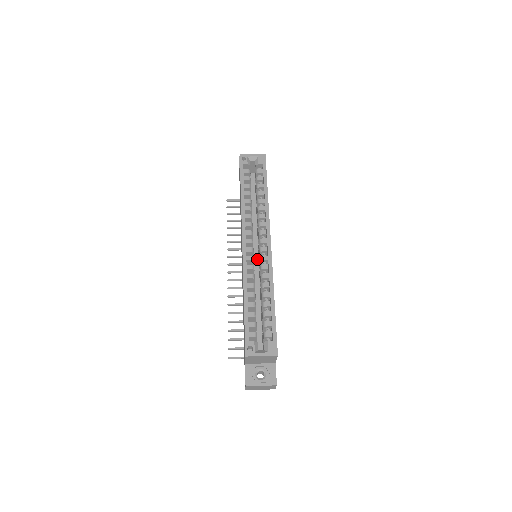
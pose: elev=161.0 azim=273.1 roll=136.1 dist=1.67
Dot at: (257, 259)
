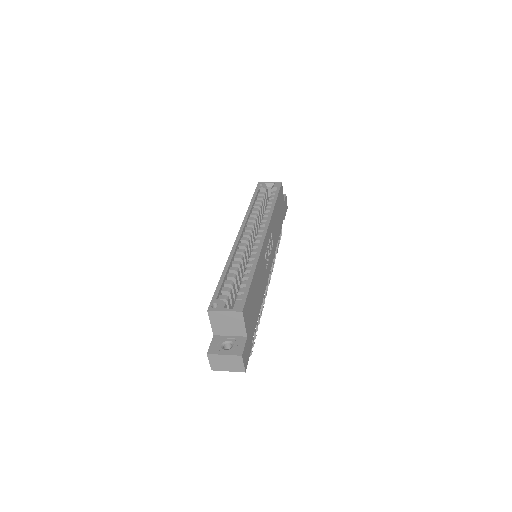
Dot at: occluded
